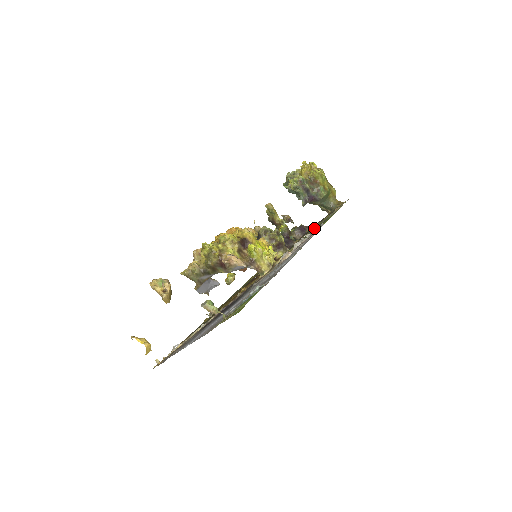
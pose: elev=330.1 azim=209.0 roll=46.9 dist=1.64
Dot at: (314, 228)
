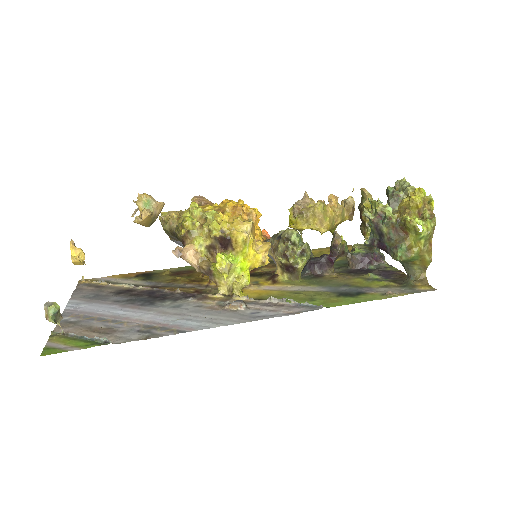
Dot at: (351, 284)
